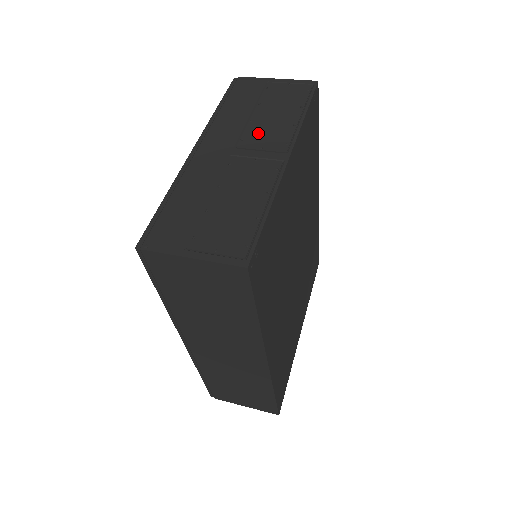
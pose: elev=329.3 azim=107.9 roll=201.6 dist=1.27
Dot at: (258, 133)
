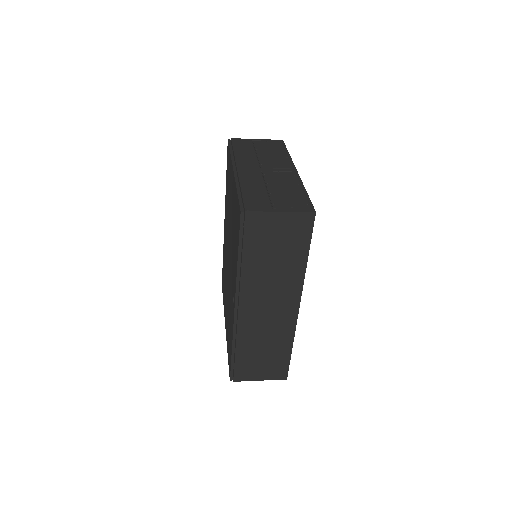
Dot at: (269, 161)
